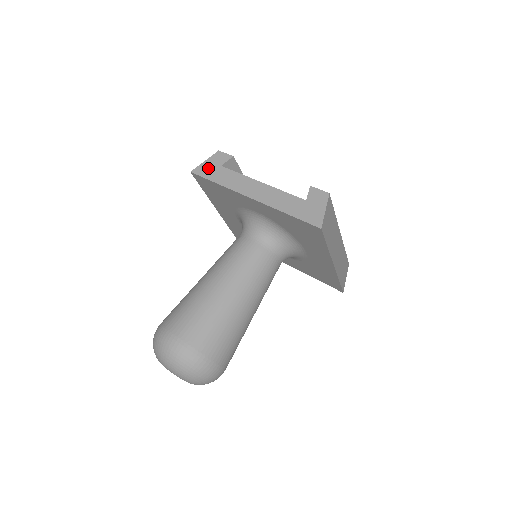
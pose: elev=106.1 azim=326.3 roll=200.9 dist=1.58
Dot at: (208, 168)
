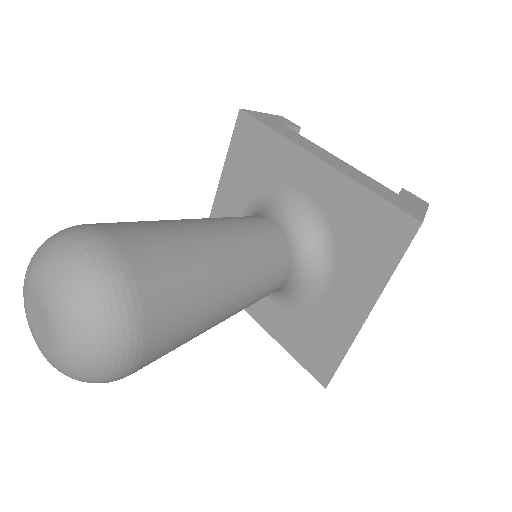
Dot at: (265, 117)
